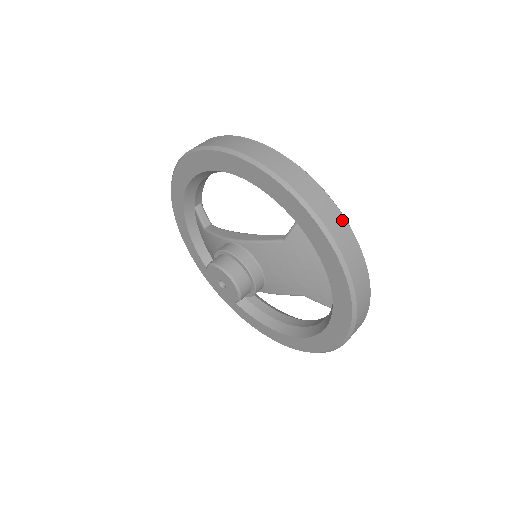
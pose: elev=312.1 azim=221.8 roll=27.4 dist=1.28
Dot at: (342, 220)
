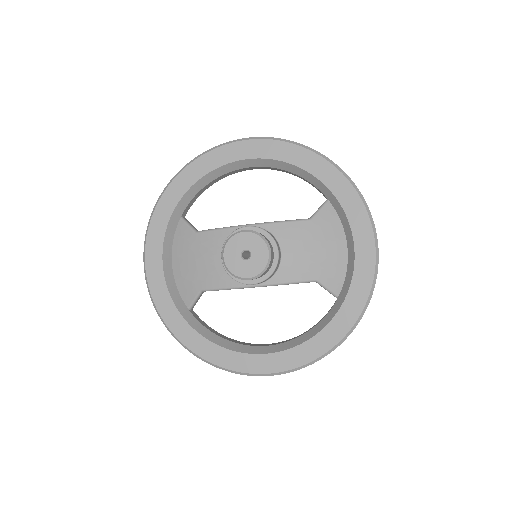
Dot at: occluded
